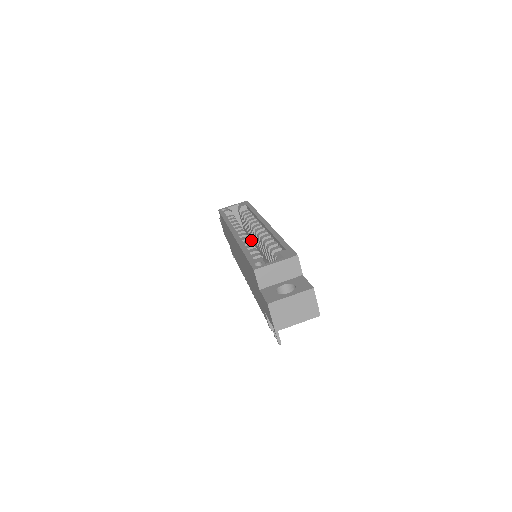
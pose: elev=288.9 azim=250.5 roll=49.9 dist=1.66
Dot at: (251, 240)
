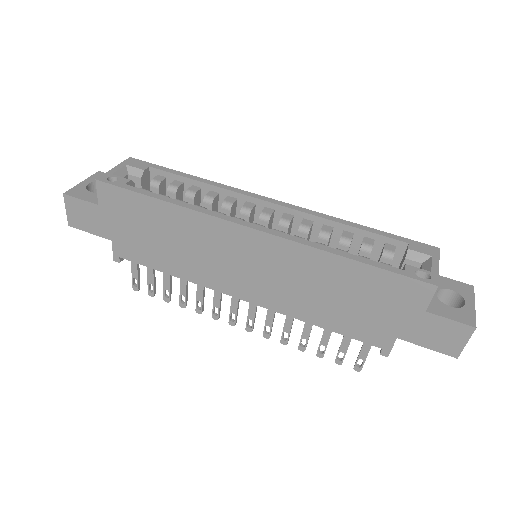
Dot at: occluded
